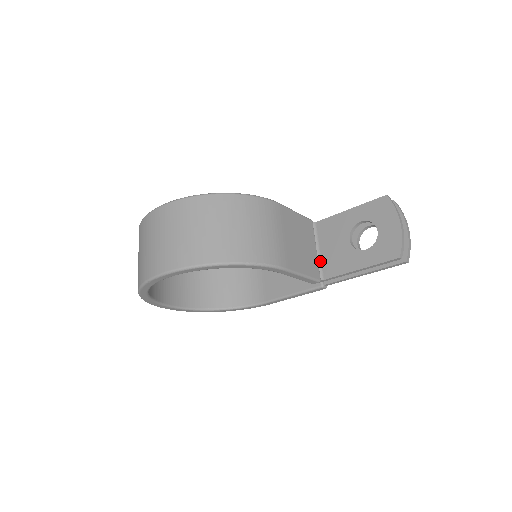
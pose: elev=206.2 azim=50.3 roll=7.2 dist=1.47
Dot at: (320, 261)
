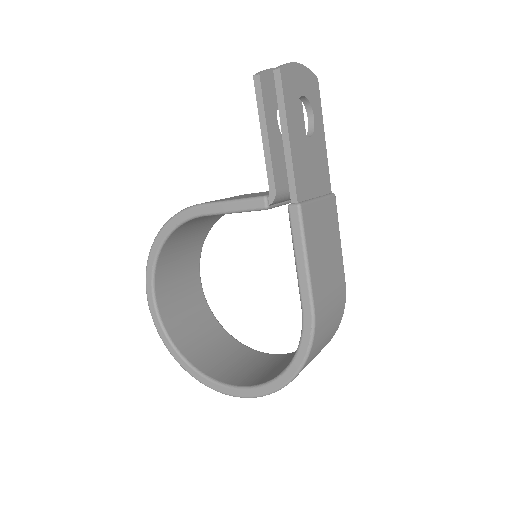
Dot at: occluded
